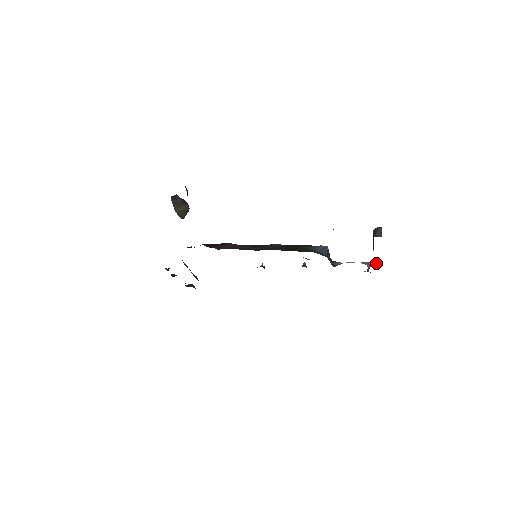
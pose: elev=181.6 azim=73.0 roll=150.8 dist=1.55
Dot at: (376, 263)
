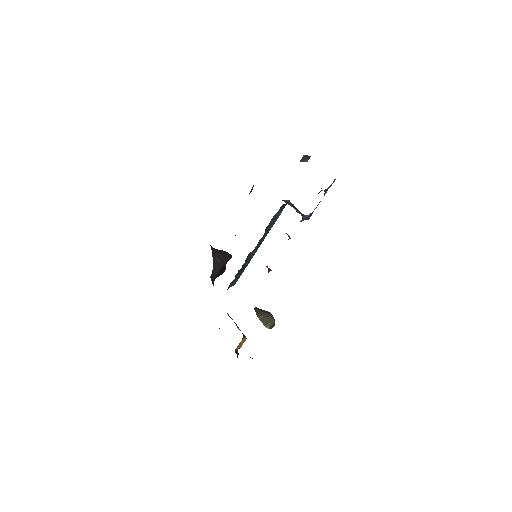
Dot at: (331, 184)
